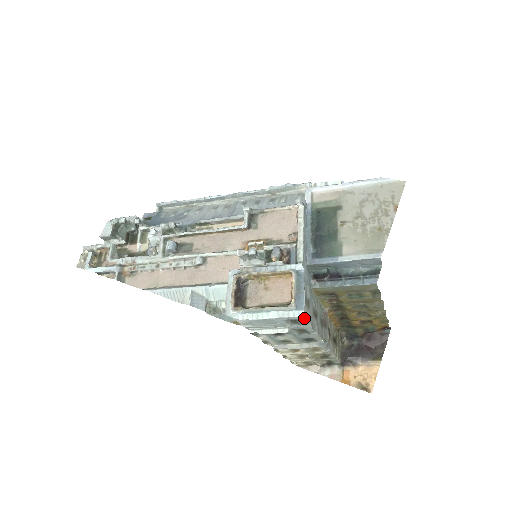
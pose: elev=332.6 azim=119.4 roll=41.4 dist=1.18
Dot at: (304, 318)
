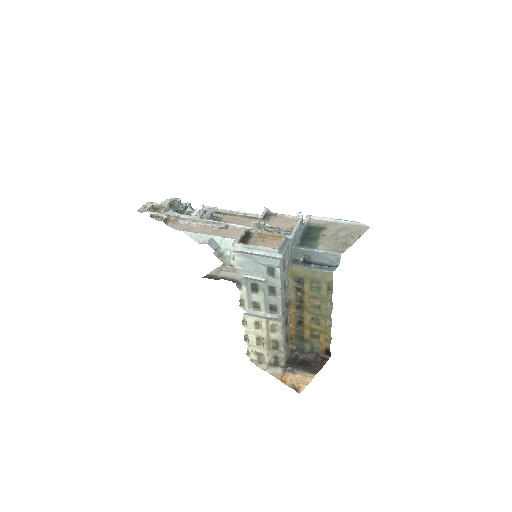
Dot at: (279, 269)
